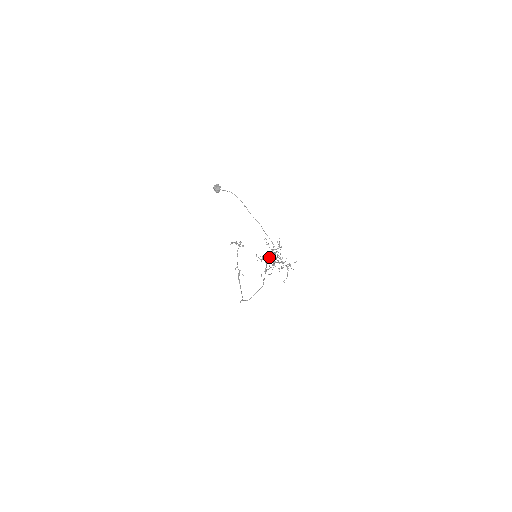
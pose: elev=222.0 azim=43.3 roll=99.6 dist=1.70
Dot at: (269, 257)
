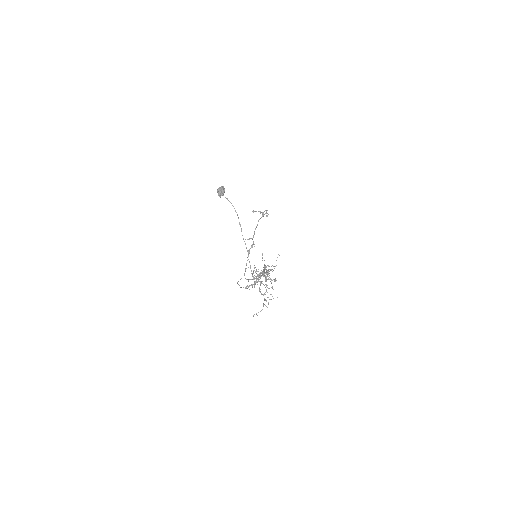
Dot at: occluded
